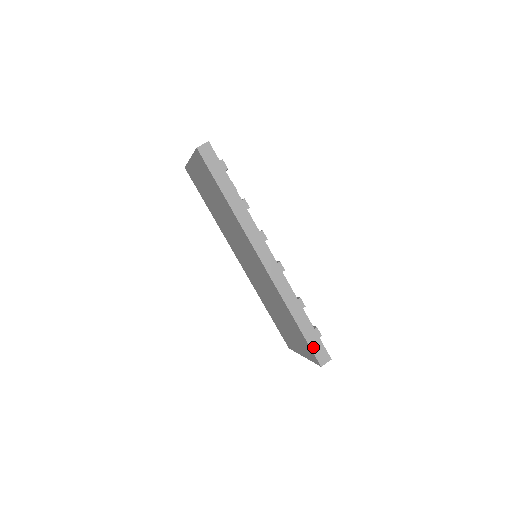
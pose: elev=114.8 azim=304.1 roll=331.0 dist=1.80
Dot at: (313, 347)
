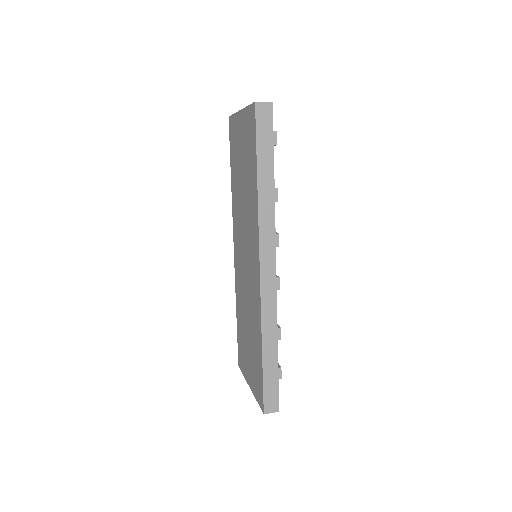
Dot at: (266, 389)
